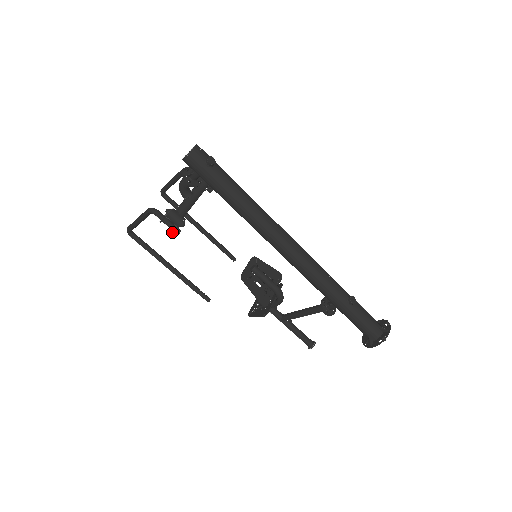
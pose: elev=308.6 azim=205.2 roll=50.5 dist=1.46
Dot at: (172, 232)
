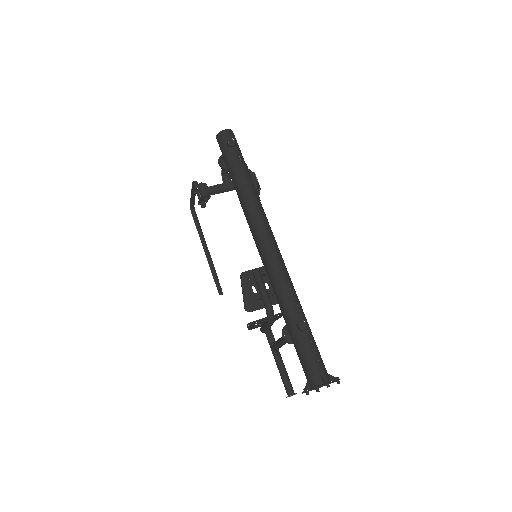
Dot at: (198, 203)
